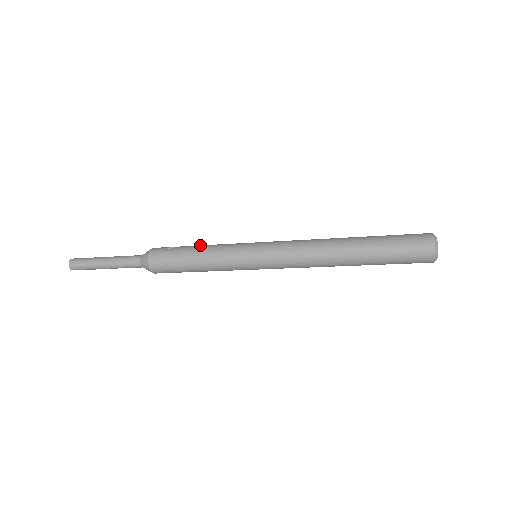
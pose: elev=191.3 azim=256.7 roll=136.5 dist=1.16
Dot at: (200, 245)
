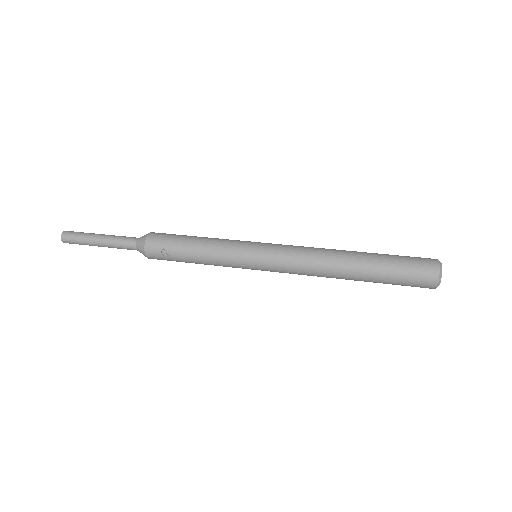
Dot at: (195, 250)
